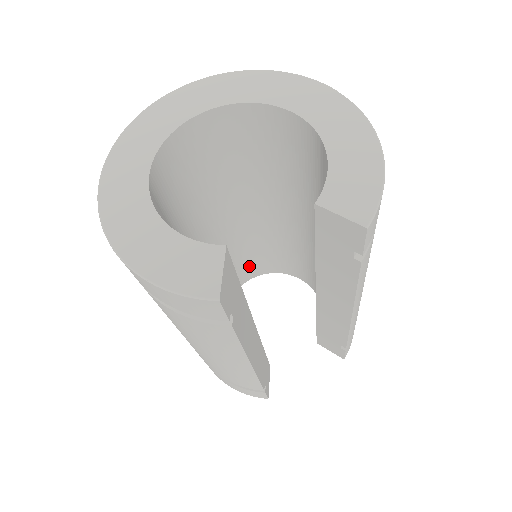
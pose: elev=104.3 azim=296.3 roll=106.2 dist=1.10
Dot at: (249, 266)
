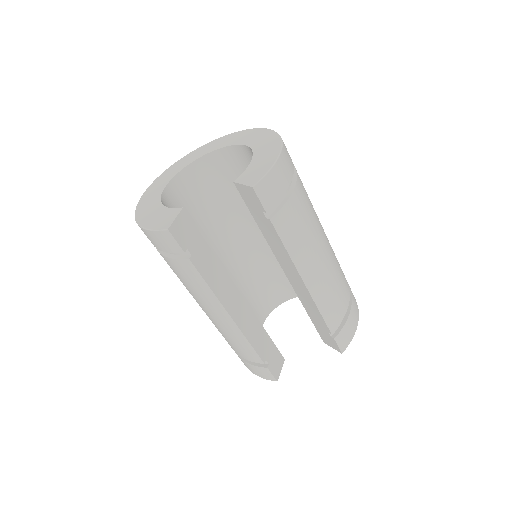
Dot at: (280, 286)
